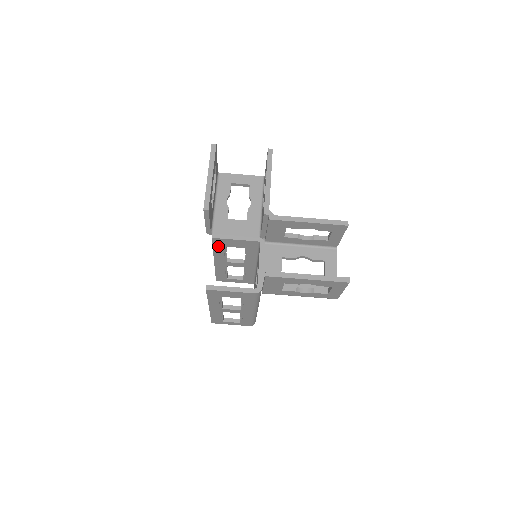
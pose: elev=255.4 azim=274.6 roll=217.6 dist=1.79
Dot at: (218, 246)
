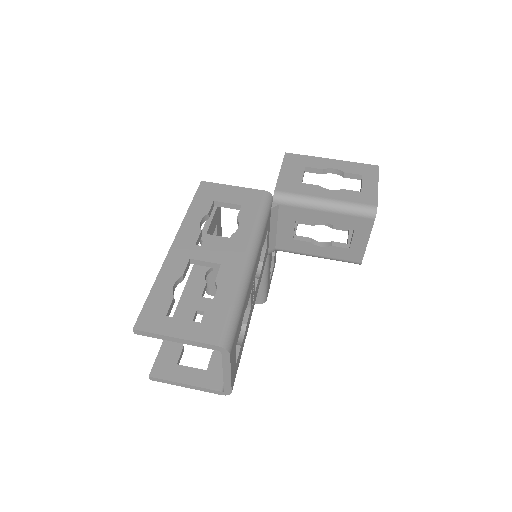
Dot at: occluded
